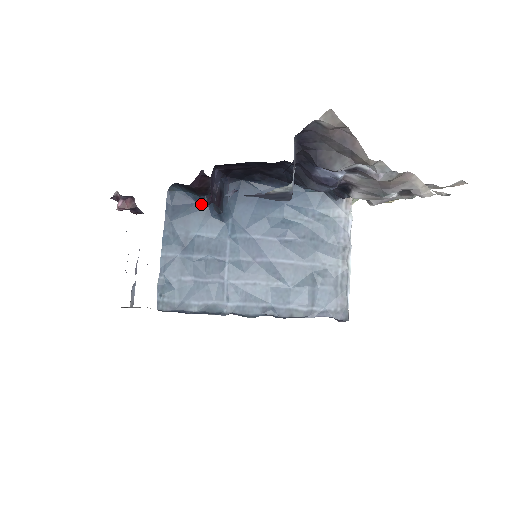
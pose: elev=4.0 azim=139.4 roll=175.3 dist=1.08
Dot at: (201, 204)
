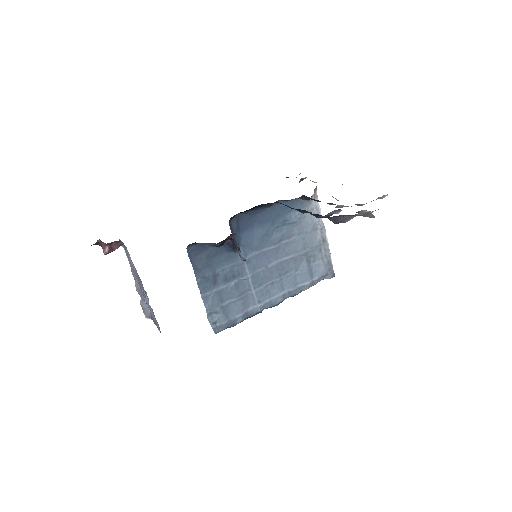
Dot at: occluded
